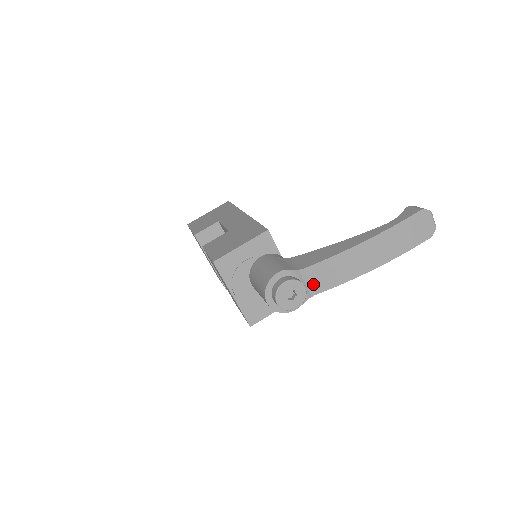
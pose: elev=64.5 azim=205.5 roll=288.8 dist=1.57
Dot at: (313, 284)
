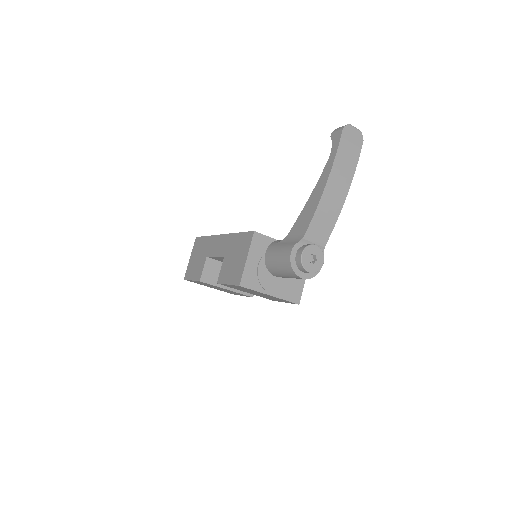
Dot at: (319, 239)
